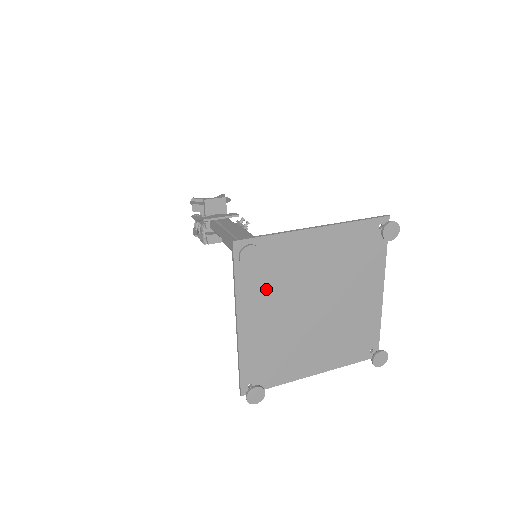
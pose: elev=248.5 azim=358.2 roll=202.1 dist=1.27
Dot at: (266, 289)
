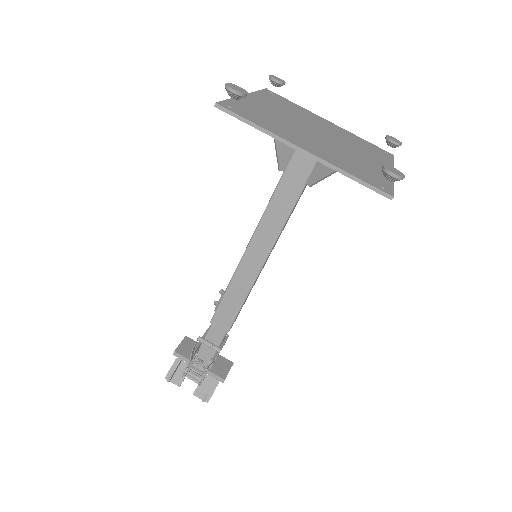
Dot at: (279, 127)
